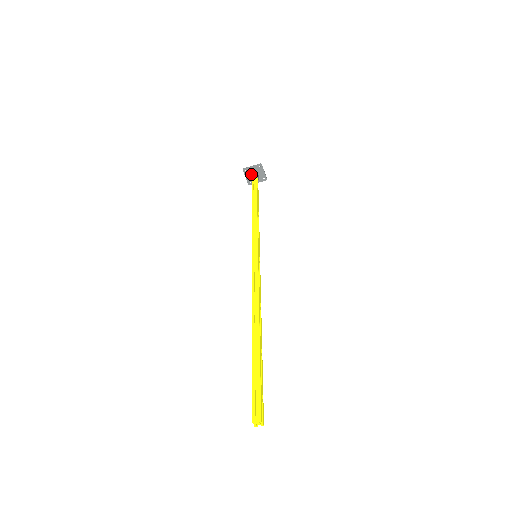
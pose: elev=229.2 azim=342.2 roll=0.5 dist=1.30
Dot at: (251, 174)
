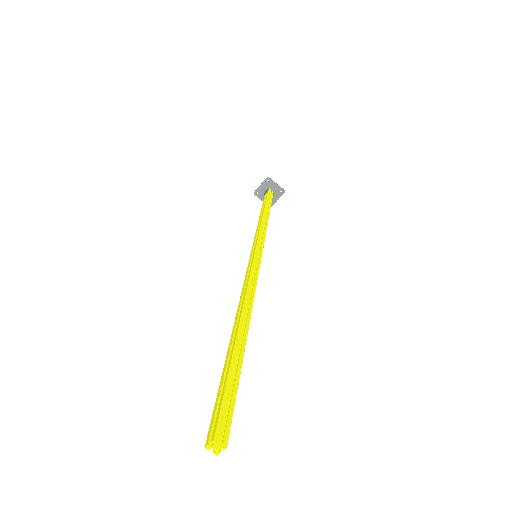
Dot at: (269, 188)
